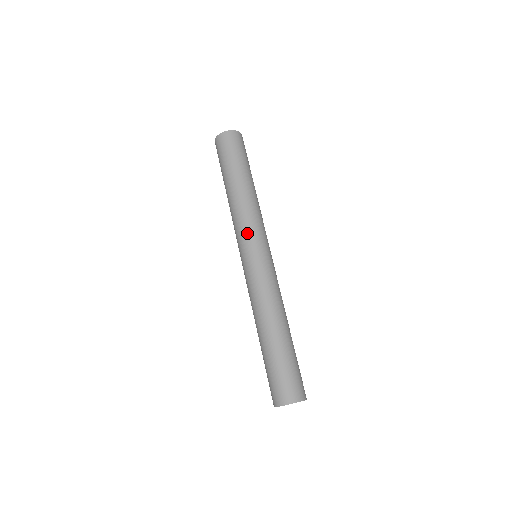
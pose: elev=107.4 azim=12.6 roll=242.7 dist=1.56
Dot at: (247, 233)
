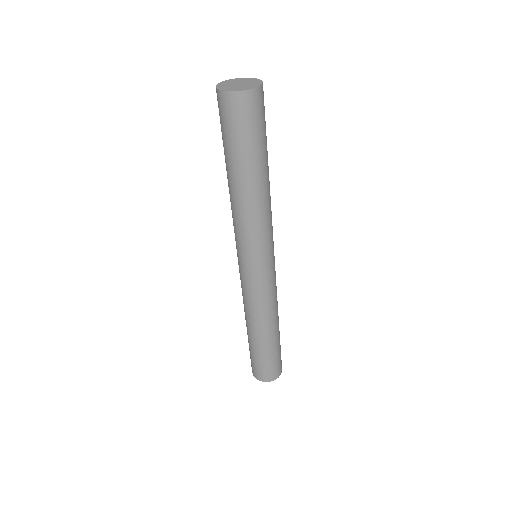
Dot at: (239, 243)
